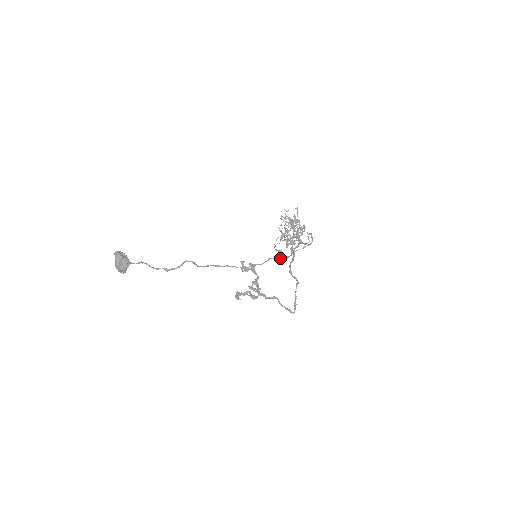
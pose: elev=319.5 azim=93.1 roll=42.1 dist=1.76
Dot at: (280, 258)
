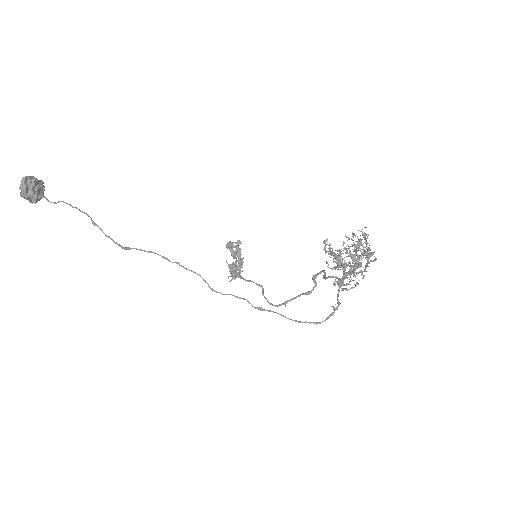
Dot at: (253, 306)
